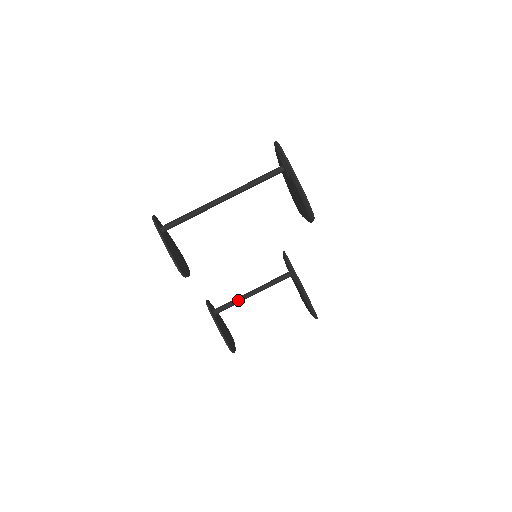
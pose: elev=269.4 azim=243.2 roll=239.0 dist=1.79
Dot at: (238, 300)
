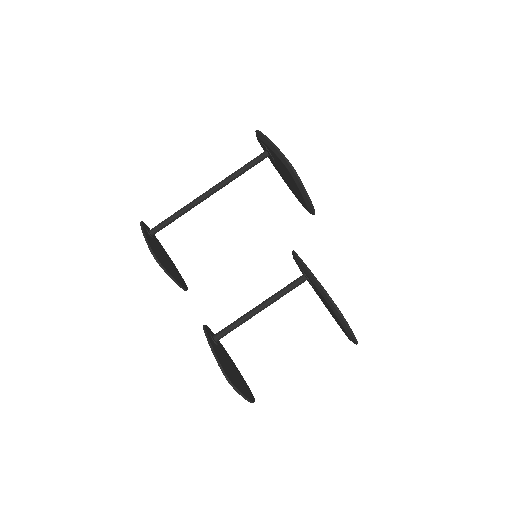
Dot at: (241, 317)
